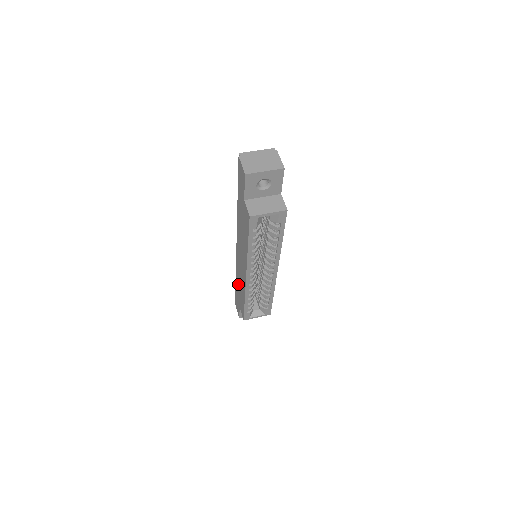
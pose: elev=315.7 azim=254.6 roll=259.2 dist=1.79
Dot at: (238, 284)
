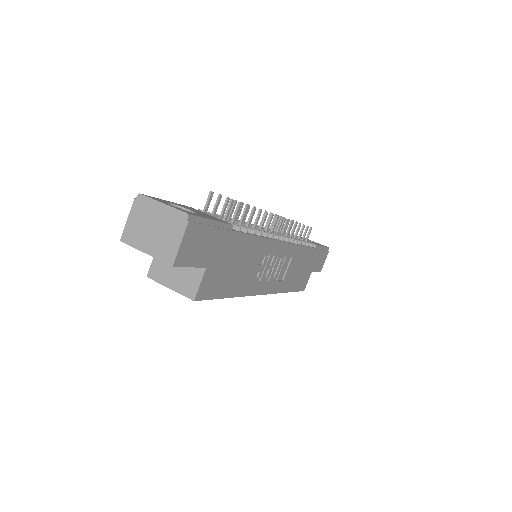
Dot at: occluded
